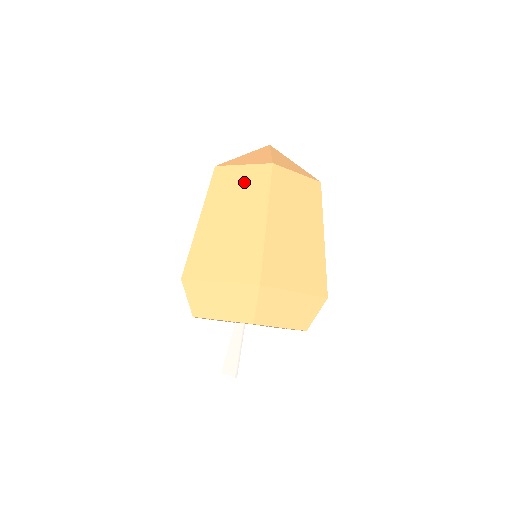
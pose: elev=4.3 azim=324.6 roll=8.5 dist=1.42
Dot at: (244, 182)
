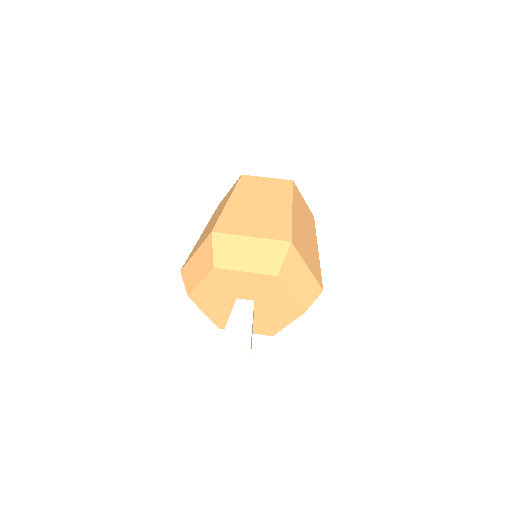
Dot at: (226, 197)
